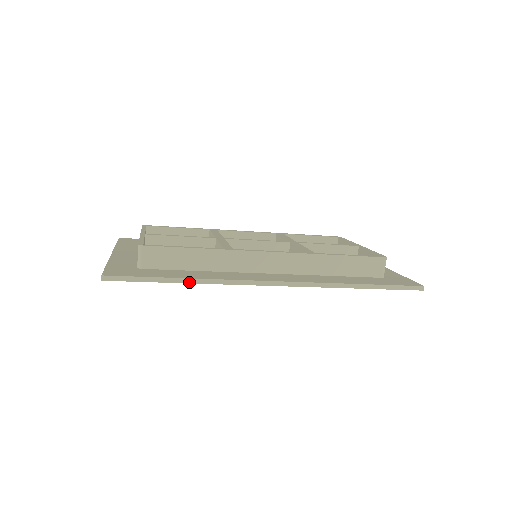
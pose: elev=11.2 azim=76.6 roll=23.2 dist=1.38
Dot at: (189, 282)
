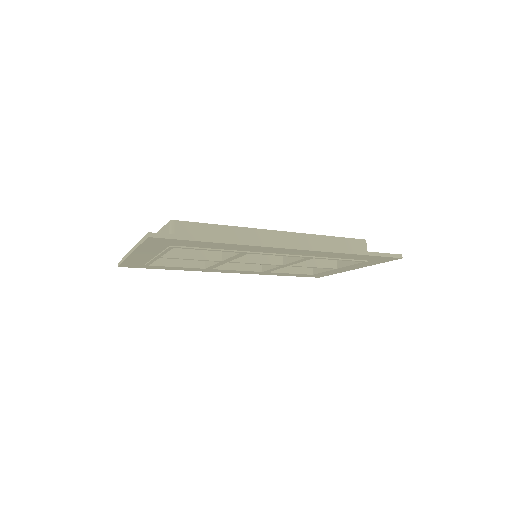
Dot at: (223, 242)
